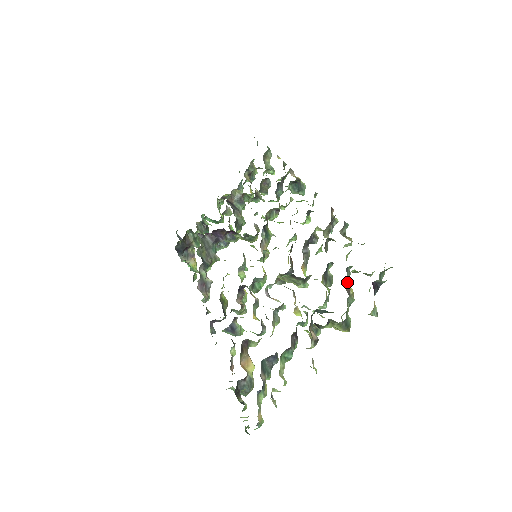
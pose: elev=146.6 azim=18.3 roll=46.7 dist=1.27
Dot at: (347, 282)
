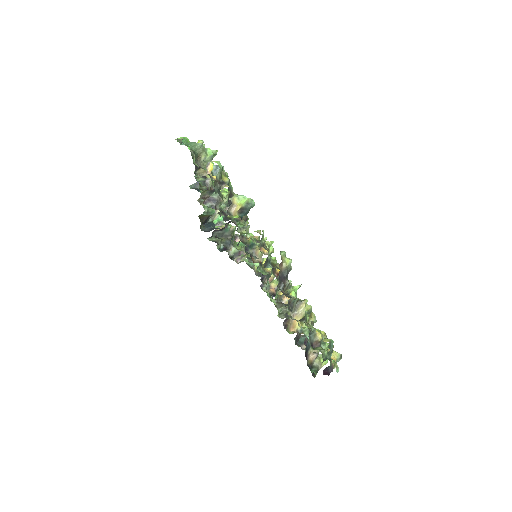
Dot at: (314, 342)
